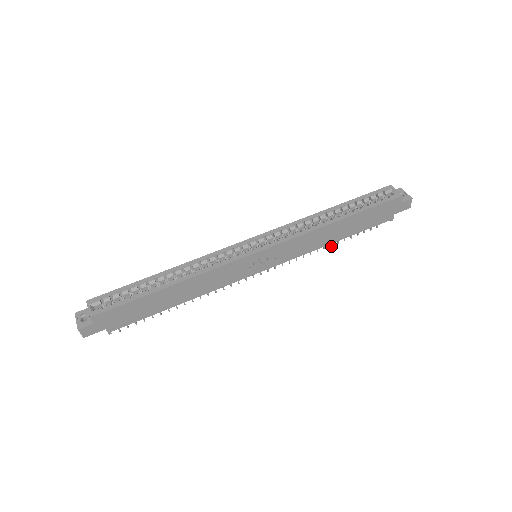
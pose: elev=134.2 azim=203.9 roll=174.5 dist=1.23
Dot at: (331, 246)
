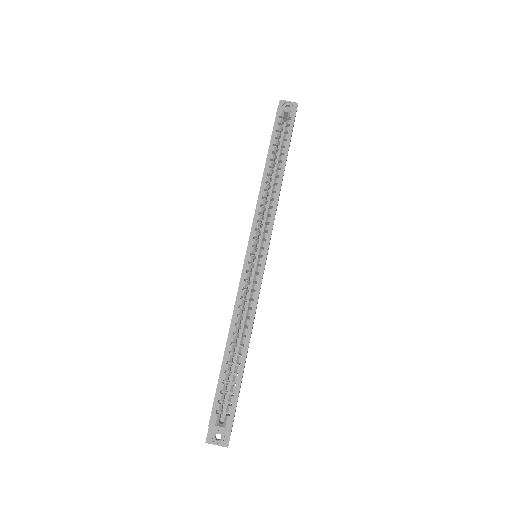
Dot at: occluded
